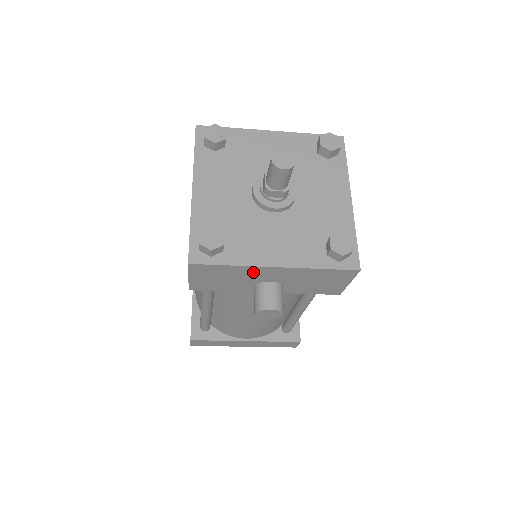
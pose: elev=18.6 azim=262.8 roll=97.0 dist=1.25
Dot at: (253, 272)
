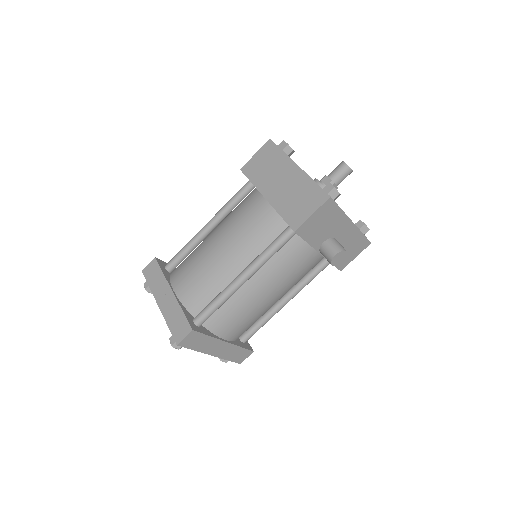
Dot at: (340, 223)
